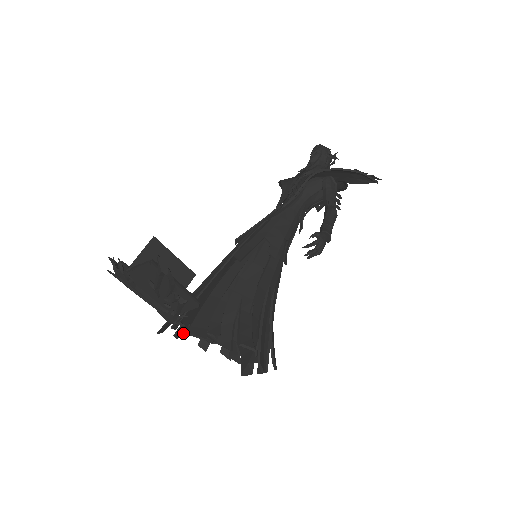
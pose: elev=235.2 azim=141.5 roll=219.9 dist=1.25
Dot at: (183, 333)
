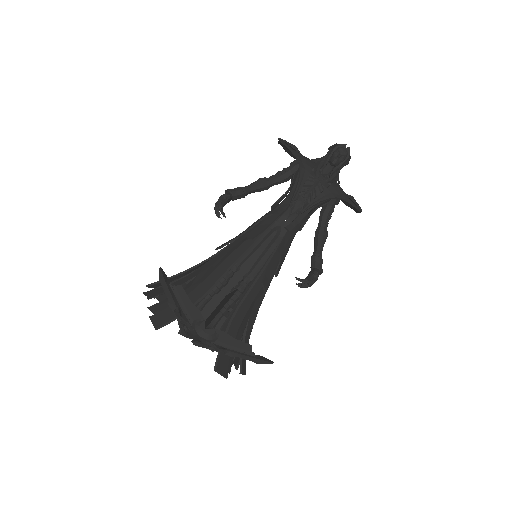
Dot at: (150, 297)
